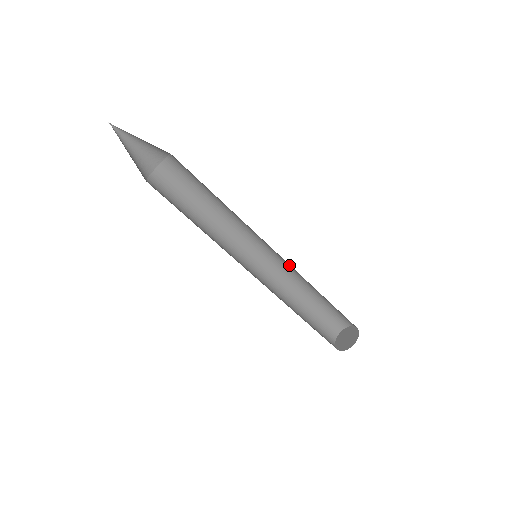
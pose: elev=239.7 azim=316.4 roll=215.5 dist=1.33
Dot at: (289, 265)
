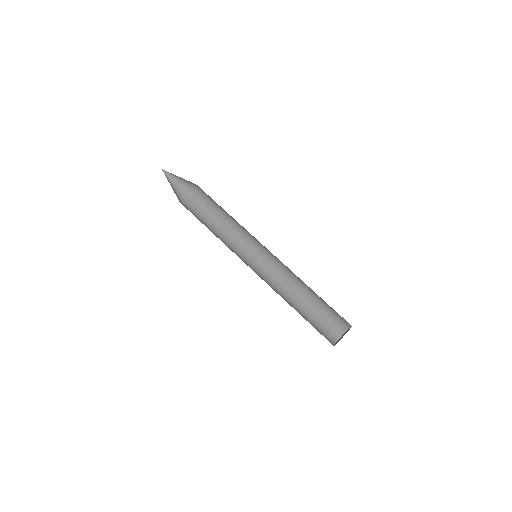
Dot at: (280, 273)
